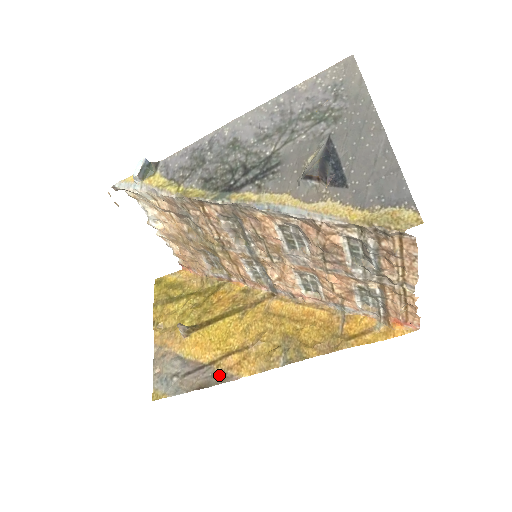
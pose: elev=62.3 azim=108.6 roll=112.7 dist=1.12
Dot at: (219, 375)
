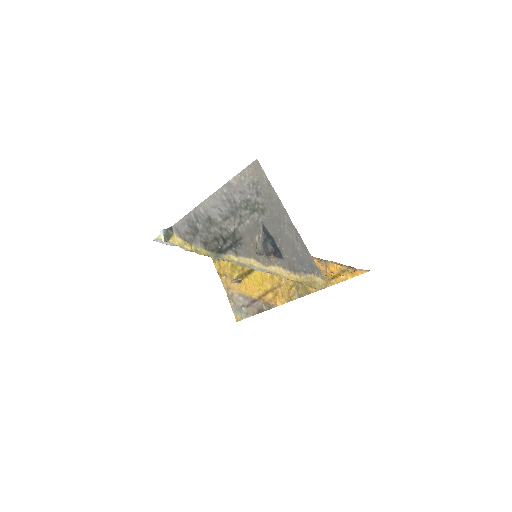
Dot at: (266, 305)
